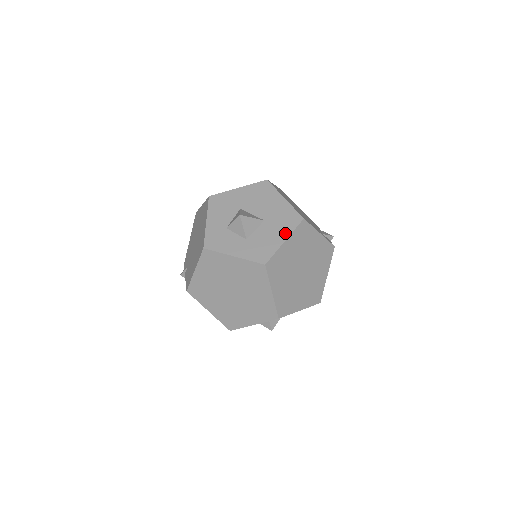
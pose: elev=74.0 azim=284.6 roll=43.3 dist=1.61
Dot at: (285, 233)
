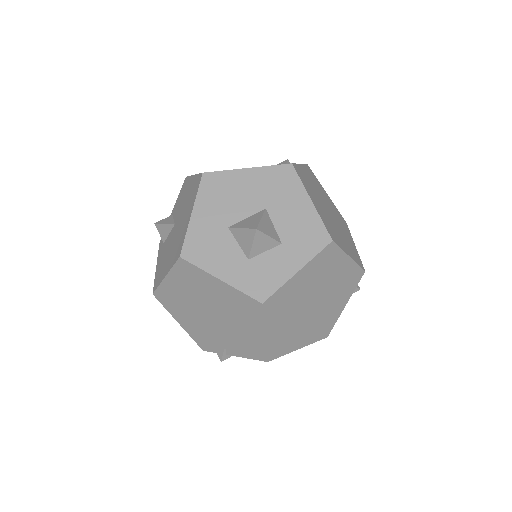
Dot at: (300, 195)
